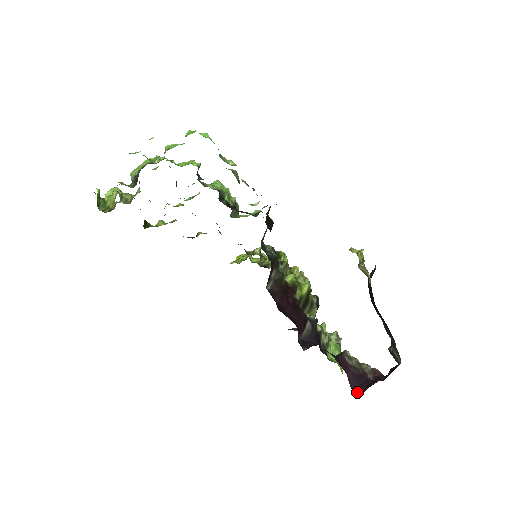
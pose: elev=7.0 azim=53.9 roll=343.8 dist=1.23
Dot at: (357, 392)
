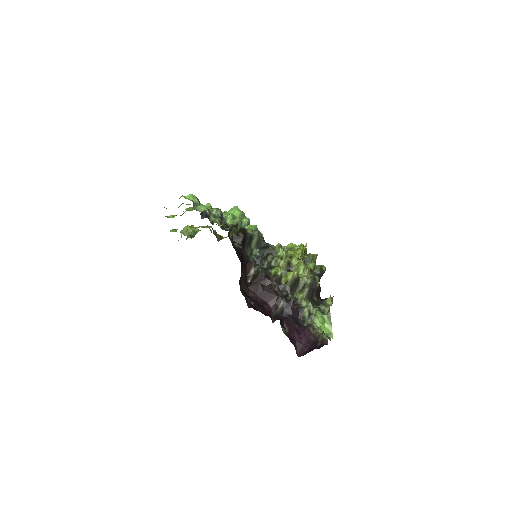
Dot at: (300, 355)
